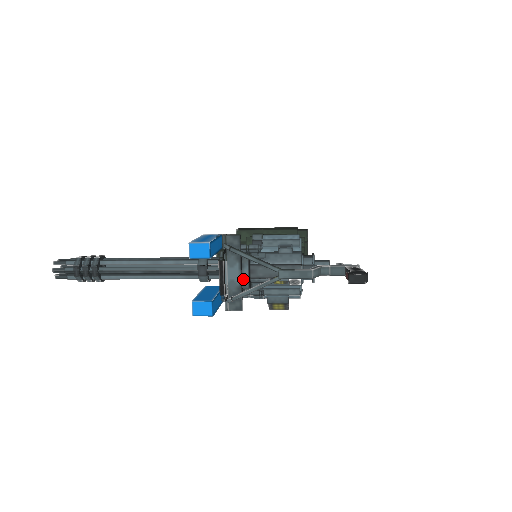
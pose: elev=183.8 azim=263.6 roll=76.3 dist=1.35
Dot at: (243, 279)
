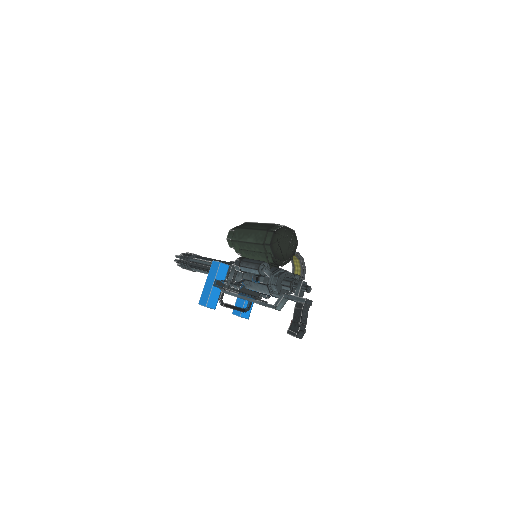
Dot at: occluded
